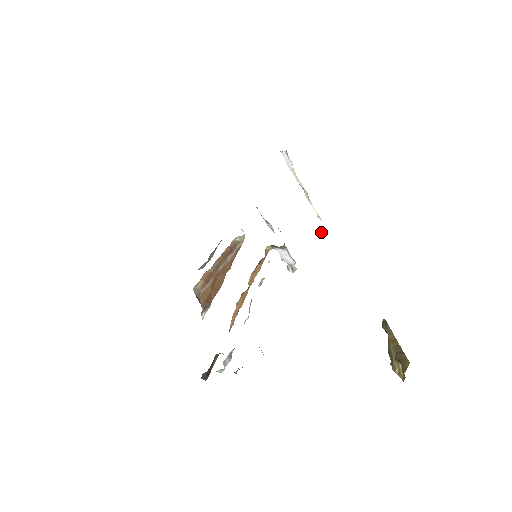
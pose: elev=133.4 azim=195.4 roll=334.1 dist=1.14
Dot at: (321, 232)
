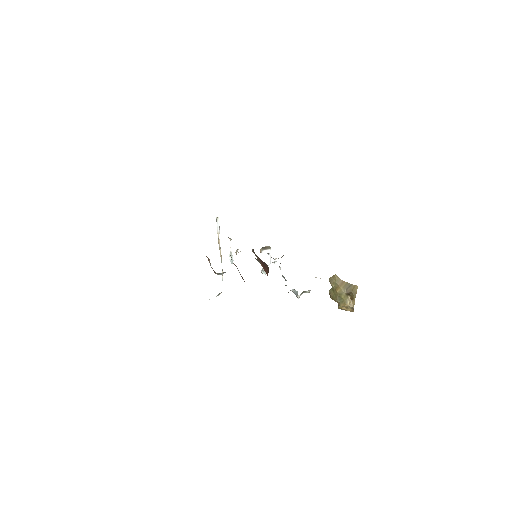
Dot at: (219, 294)
